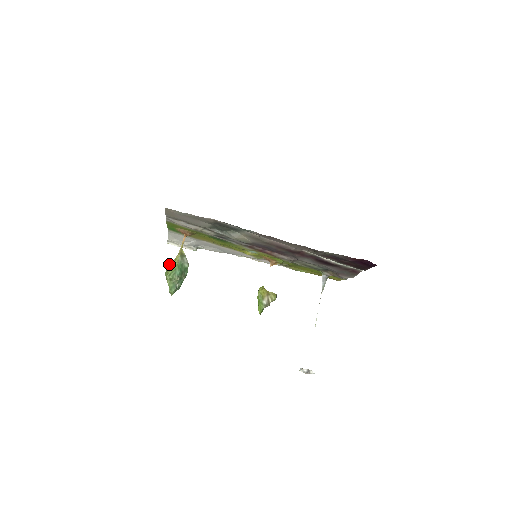
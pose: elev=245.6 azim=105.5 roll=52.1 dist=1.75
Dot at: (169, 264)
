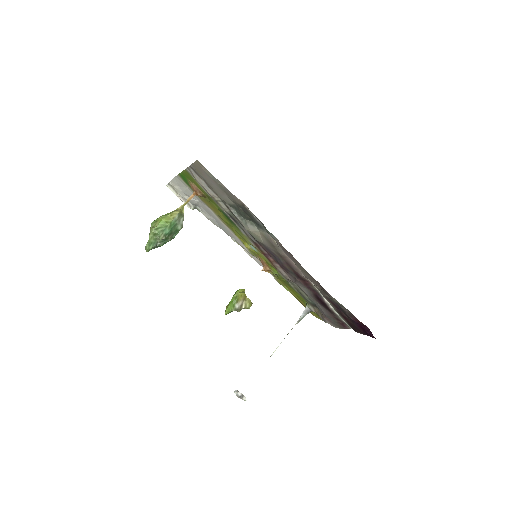
Dot at: (162, 216)
